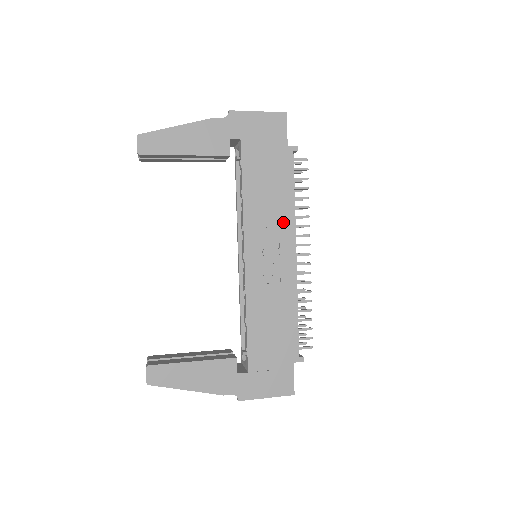
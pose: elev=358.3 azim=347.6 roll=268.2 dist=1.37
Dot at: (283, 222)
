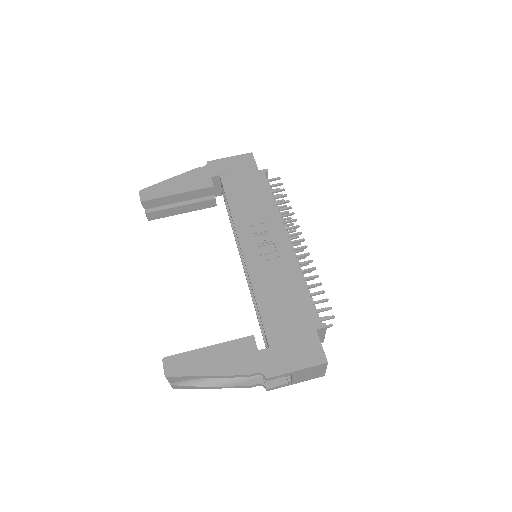
Dot at: (269, 218)
